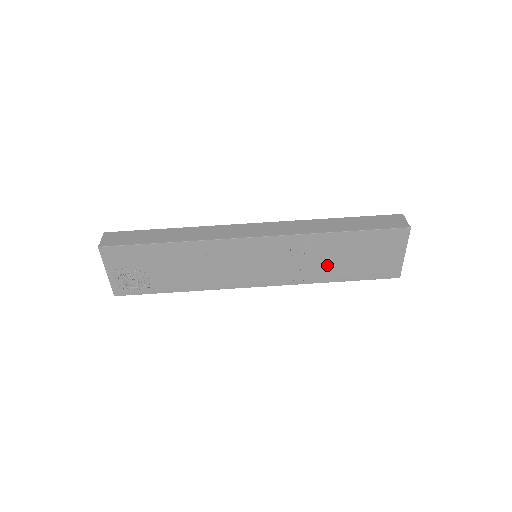
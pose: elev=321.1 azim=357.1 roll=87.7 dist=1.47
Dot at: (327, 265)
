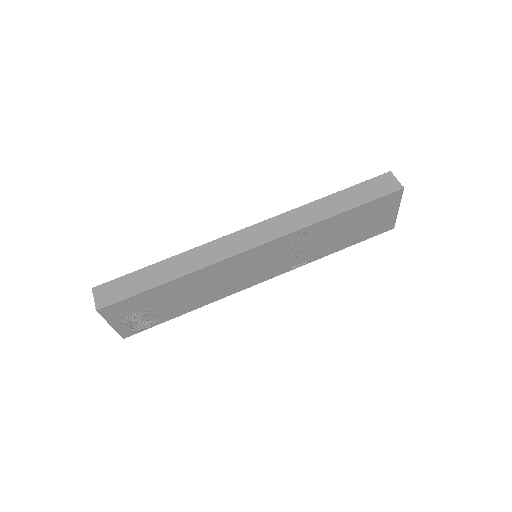
Dot at: (327, 243)
